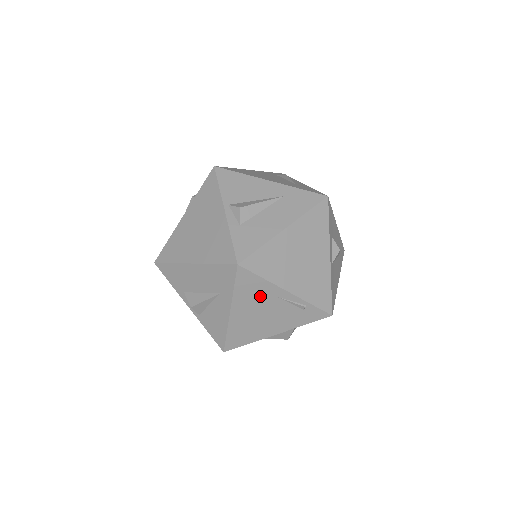
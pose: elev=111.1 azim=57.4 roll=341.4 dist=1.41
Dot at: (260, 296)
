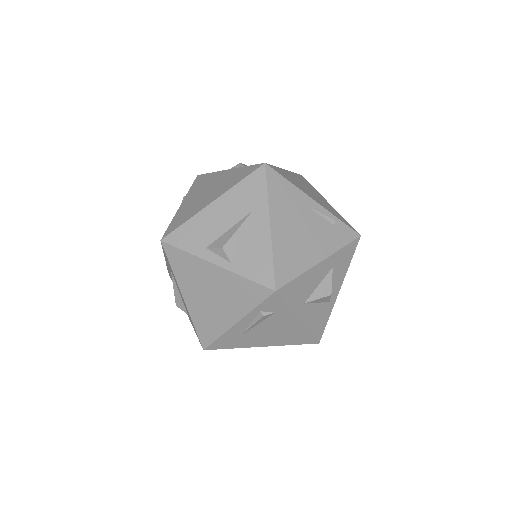
Dot at: (293, 204)
